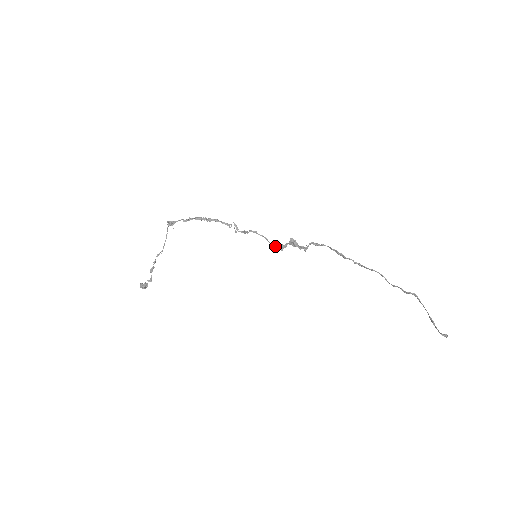
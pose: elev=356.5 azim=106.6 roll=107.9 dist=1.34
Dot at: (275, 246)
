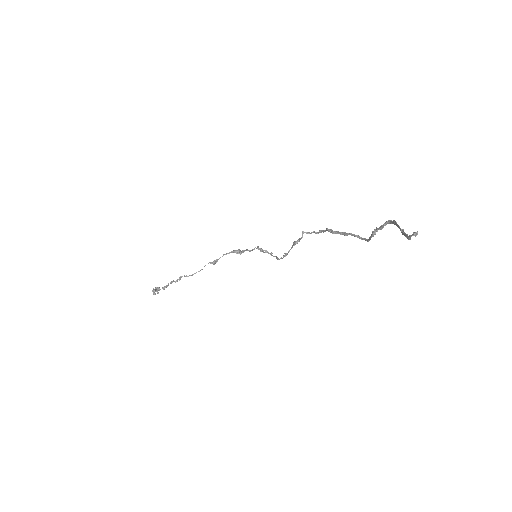
Dot at: (280, 258)
